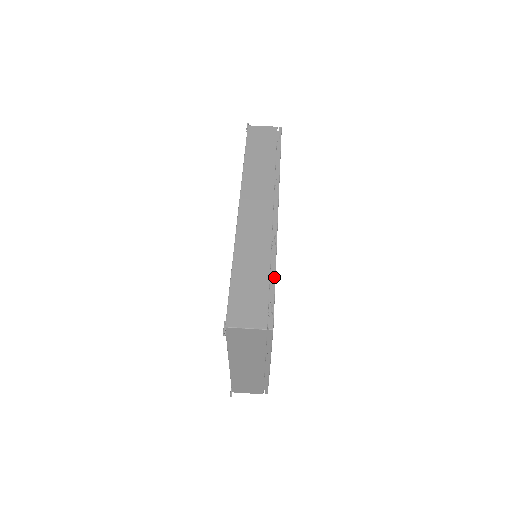
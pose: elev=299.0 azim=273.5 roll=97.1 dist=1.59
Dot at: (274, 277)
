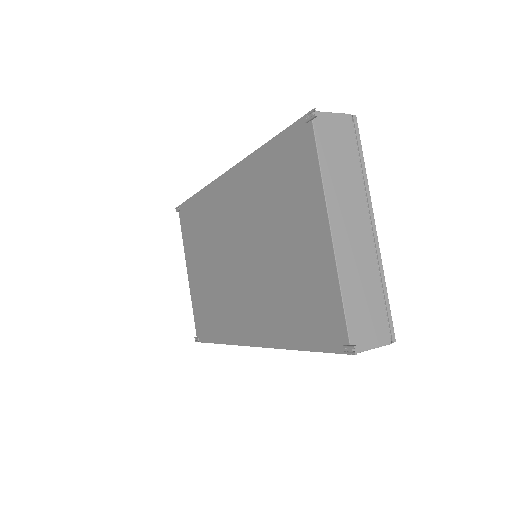
Dot at: occluded
